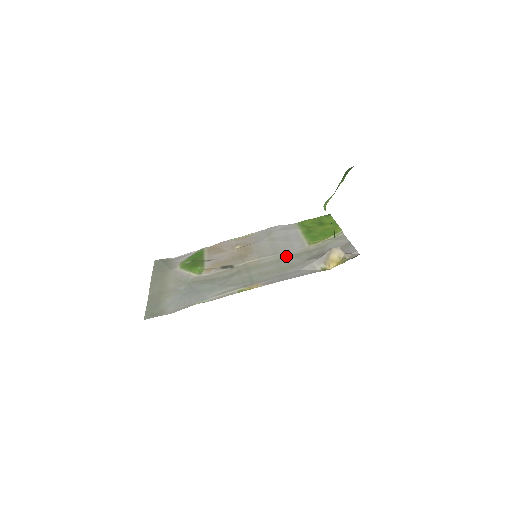
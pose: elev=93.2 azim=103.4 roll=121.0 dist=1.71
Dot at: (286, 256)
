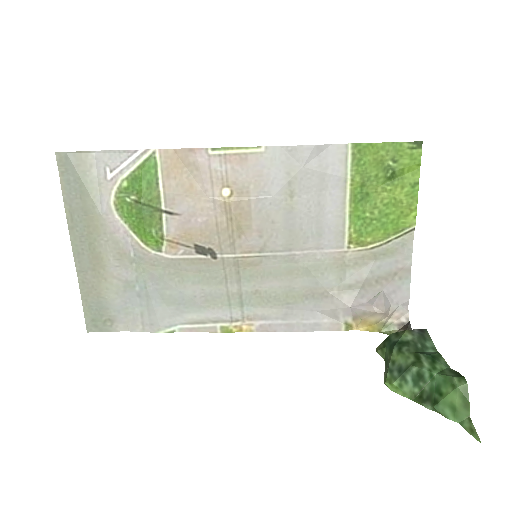
Dot at: (304, 263)
